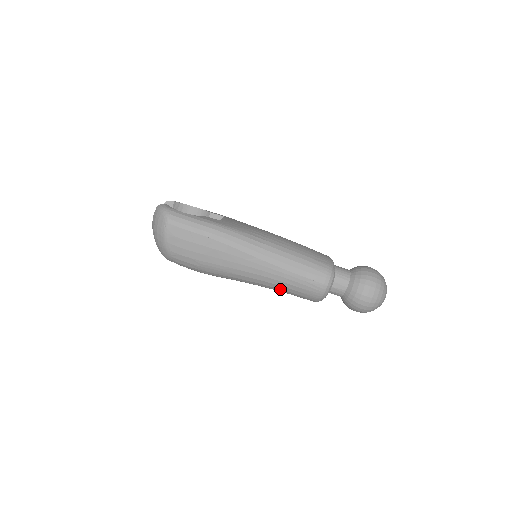
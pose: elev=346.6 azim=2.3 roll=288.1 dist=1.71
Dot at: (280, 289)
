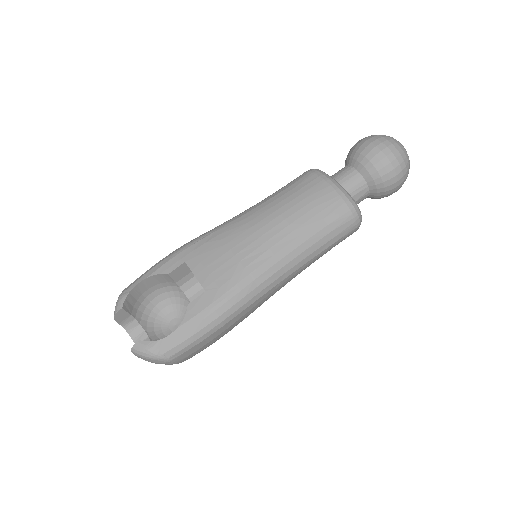
Dot at: occluded
